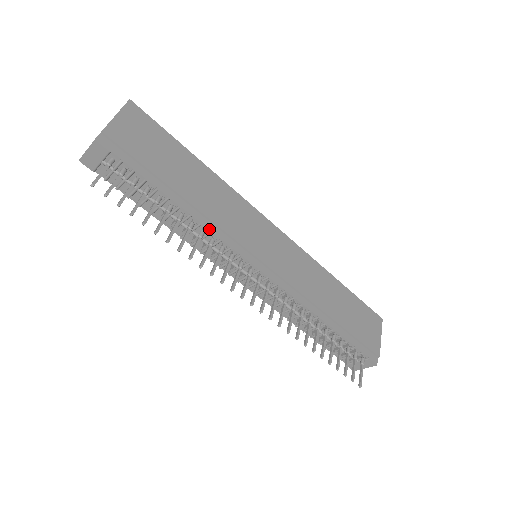
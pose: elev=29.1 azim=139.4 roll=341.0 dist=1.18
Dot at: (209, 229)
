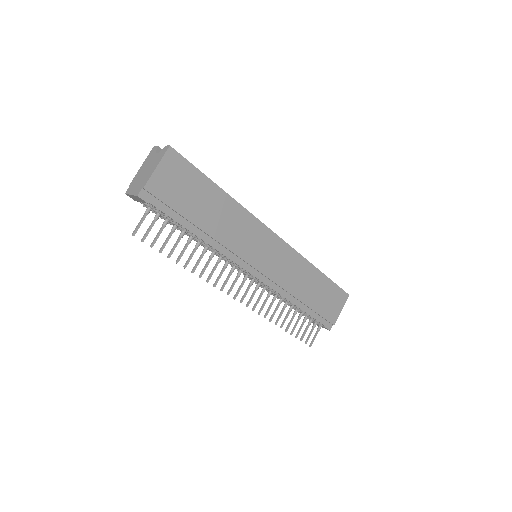
Dot at: (219, 251)
